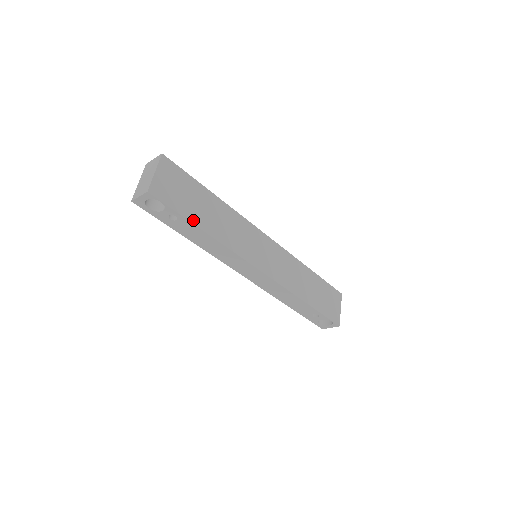
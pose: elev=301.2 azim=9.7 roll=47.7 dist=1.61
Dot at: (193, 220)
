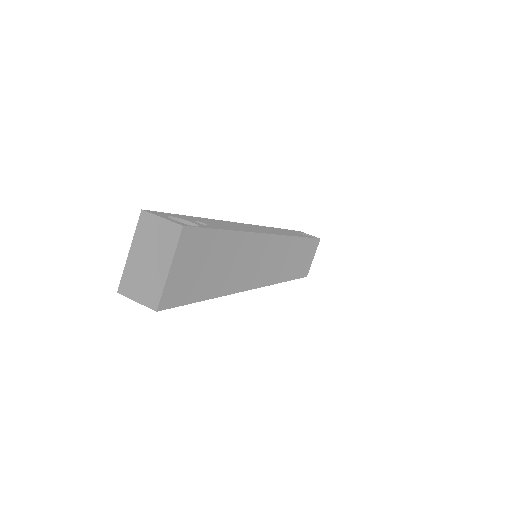
Dot at: (206, 295)
